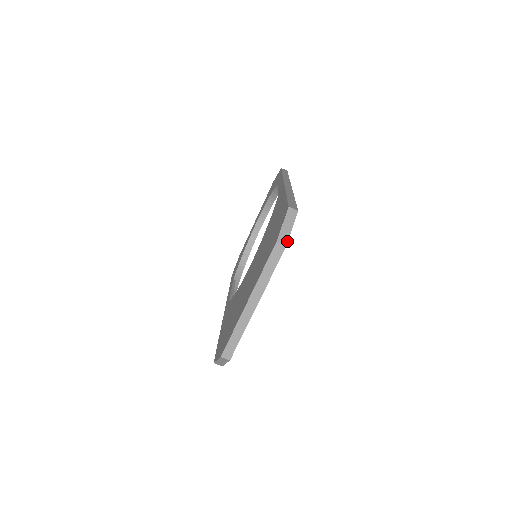
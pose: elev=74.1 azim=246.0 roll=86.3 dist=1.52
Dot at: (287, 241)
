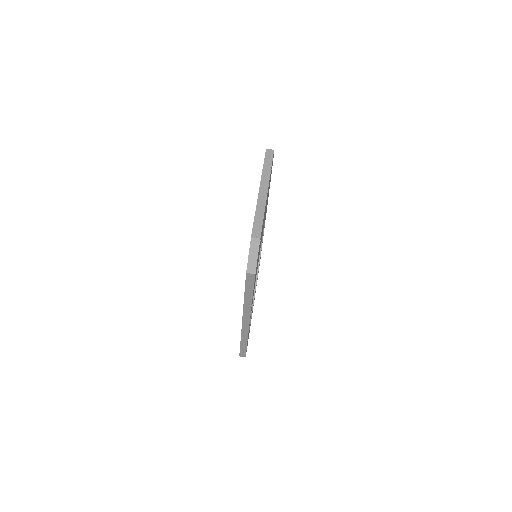
Dot at: (273, 150)
